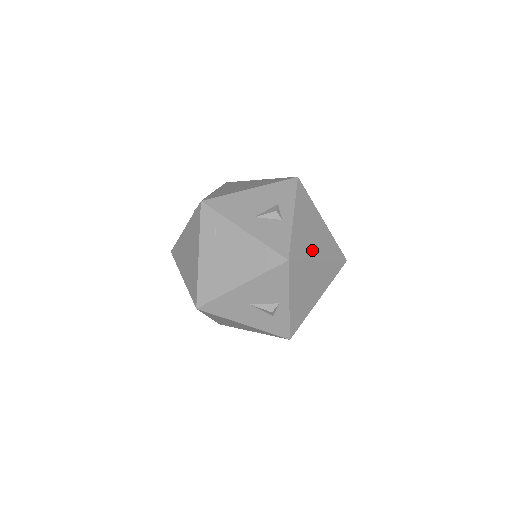
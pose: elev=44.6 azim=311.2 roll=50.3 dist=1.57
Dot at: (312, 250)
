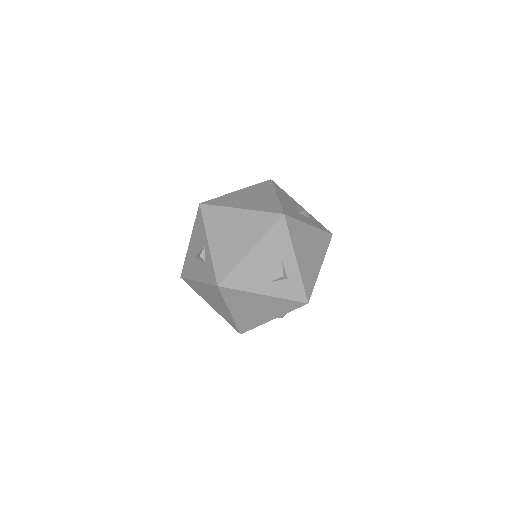
Dot at: (236, 204)
